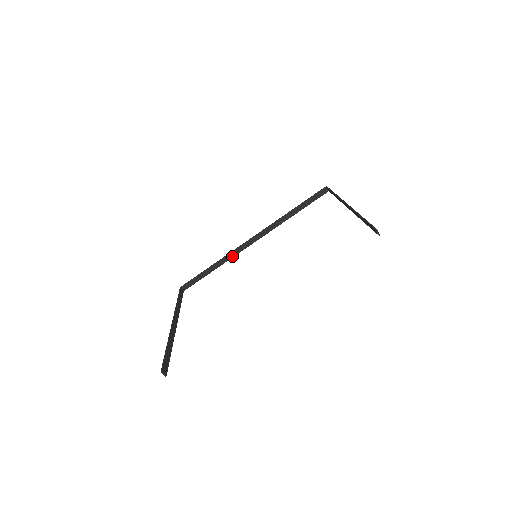
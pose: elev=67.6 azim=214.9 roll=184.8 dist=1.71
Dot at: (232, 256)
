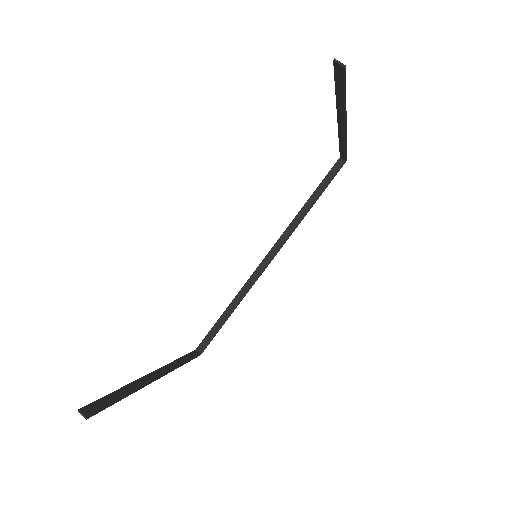
Dot at: (249, 288)
